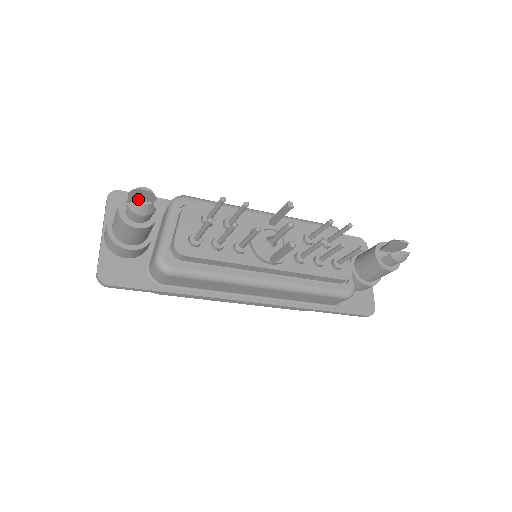
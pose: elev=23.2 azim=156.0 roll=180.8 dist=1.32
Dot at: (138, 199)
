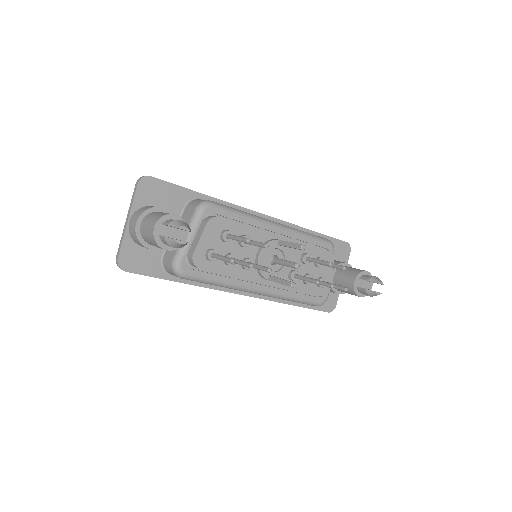
Dot at: (174, 227)
